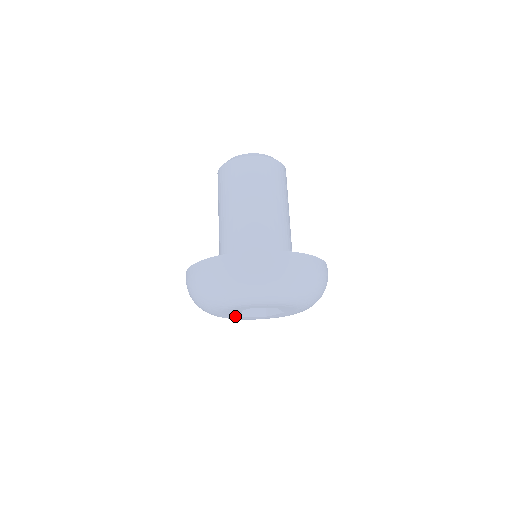
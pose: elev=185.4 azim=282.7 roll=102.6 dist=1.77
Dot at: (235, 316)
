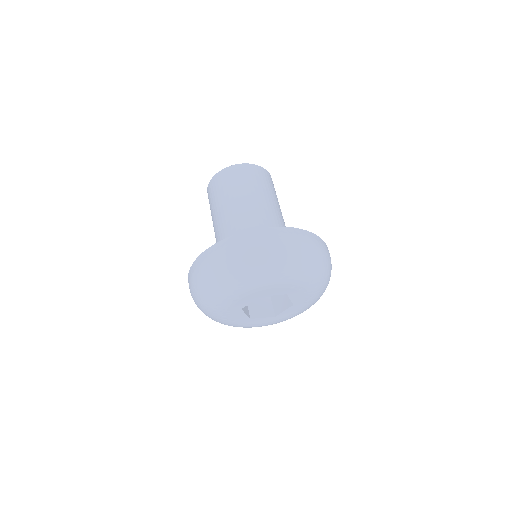
Dot at: (243, 317)
